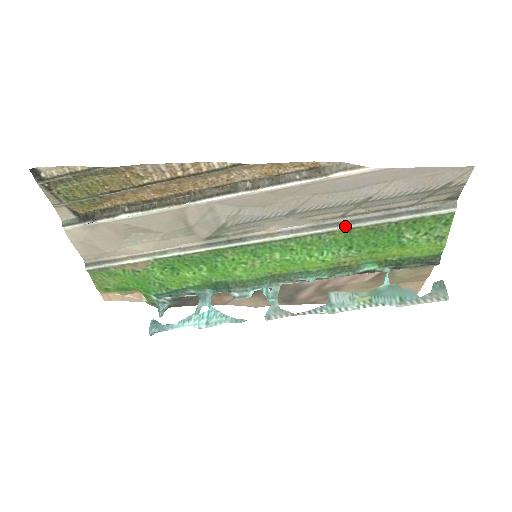
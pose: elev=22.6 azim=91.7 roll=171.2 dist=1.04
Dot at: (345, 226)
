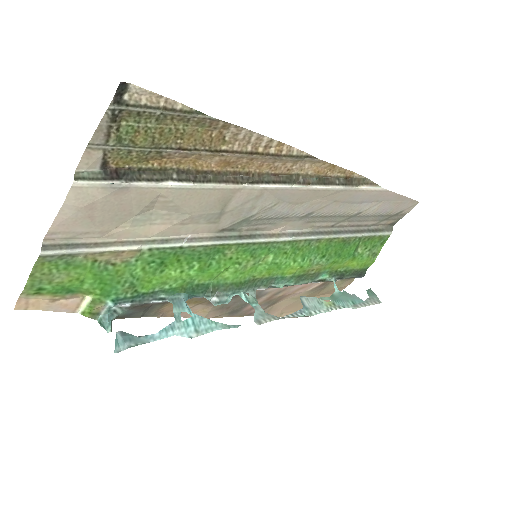
Dot at: (331, 235)
